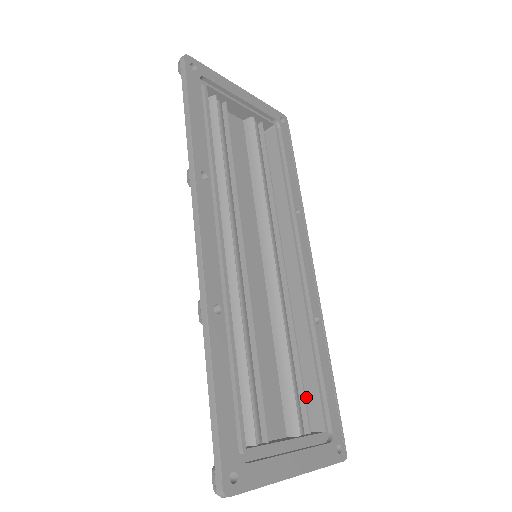
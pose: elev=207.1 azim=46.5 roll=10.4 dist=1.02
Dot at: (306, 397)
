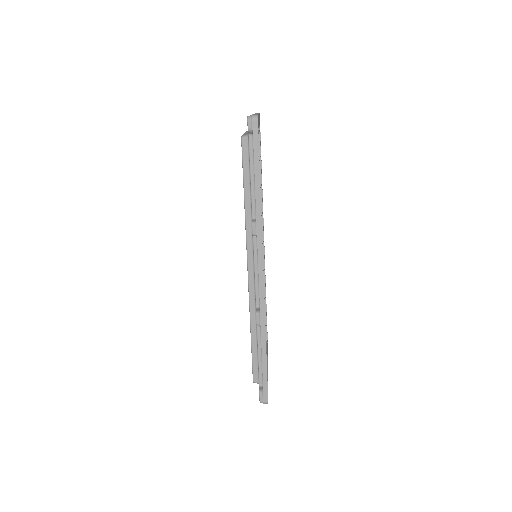
Dot at: occluded
